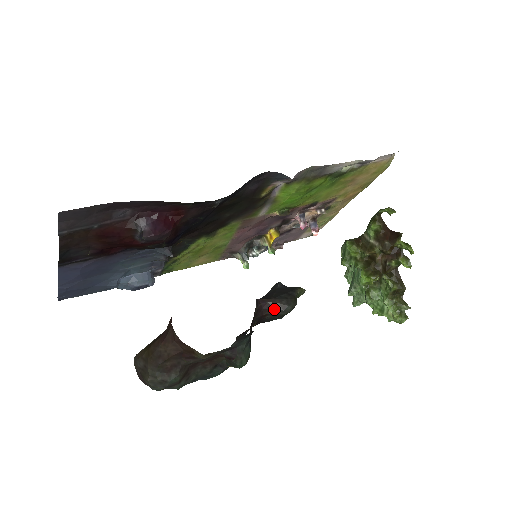
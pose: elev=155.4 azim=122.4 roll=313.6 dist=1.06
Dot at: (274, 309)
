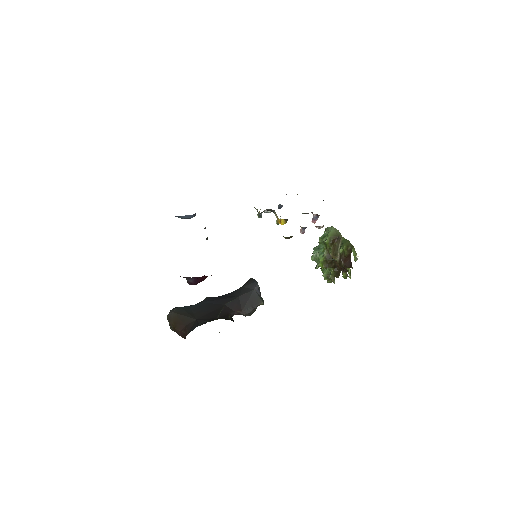
Dot at: occluded
